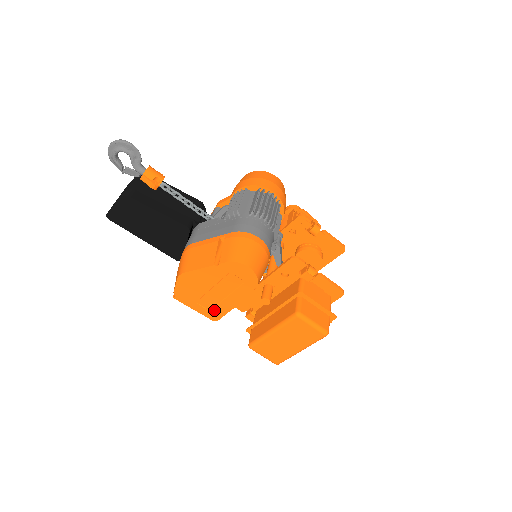
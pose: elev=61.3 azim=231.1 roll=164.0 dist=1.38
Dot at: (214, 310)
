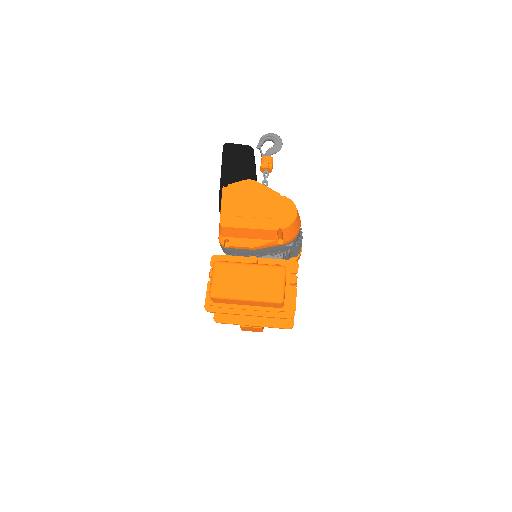
Dot at: (233, 218)
